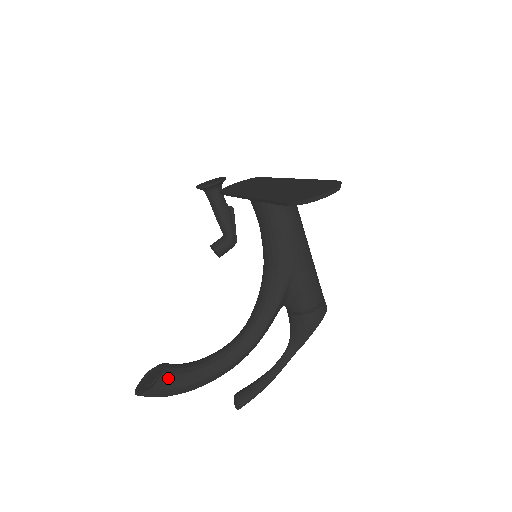
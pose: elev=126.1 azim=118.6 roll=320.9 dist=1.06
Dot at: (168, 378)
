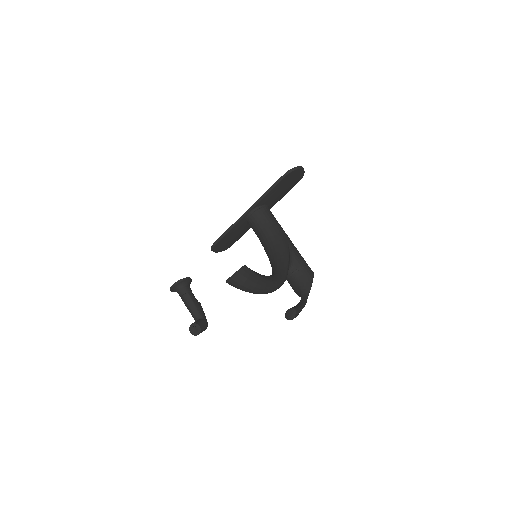
Dot at: (249, 268)
